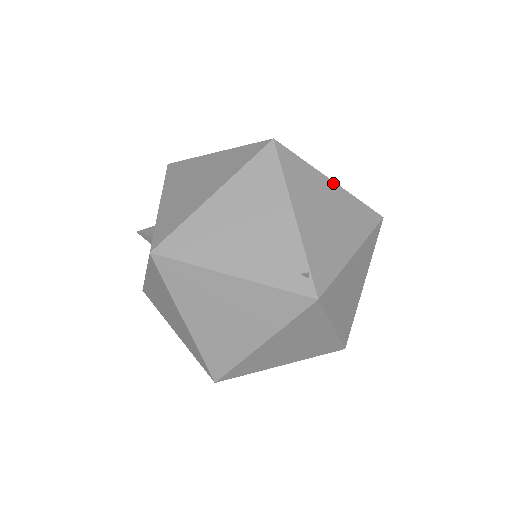
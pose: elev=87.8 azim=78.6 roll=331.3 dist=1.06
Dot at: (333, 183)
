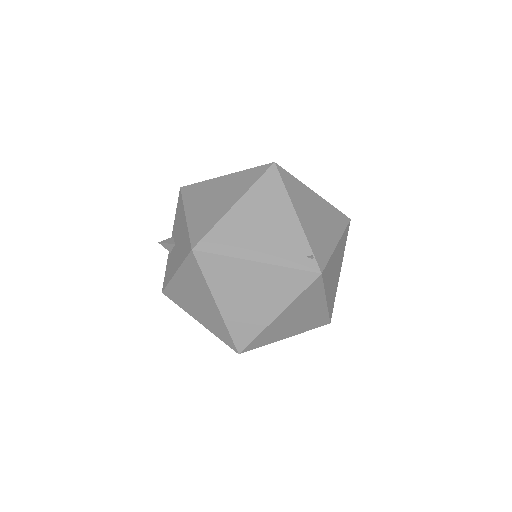
Dot at: (316, 194)
